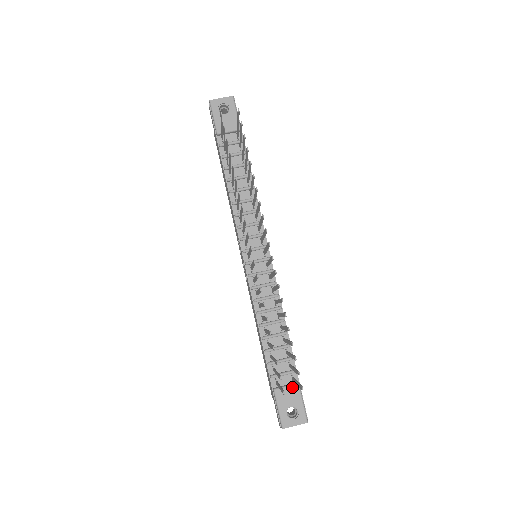
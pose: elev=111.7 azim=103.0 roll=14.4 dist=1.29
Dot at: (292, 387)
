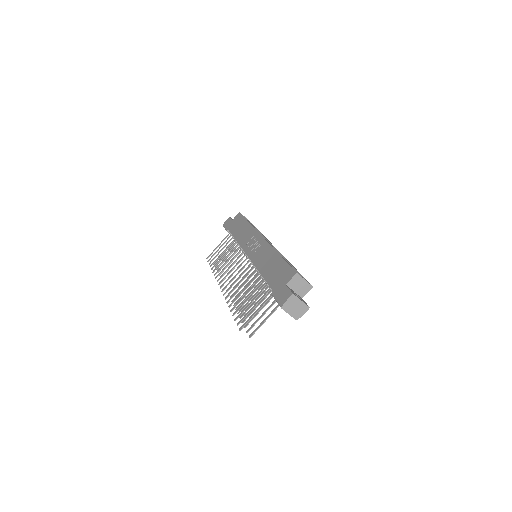
Dot at: occluded
